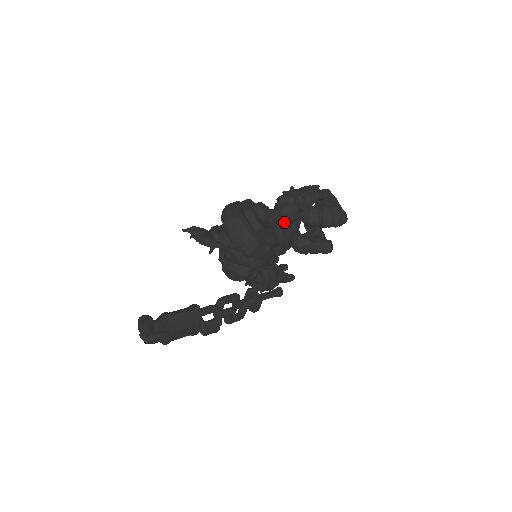
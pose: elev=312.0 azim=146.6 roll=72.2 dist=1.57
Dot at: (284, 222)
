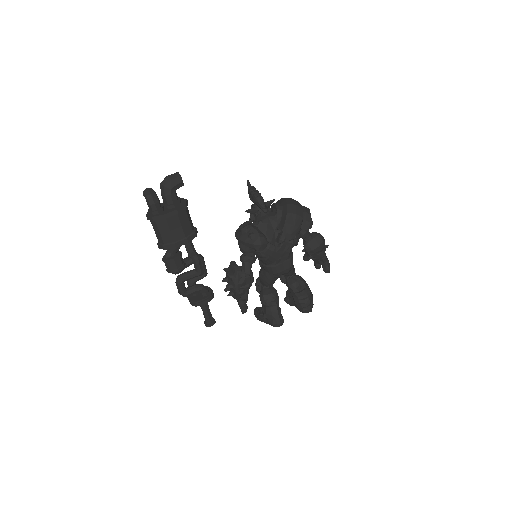
Dot at: (312, 242)
